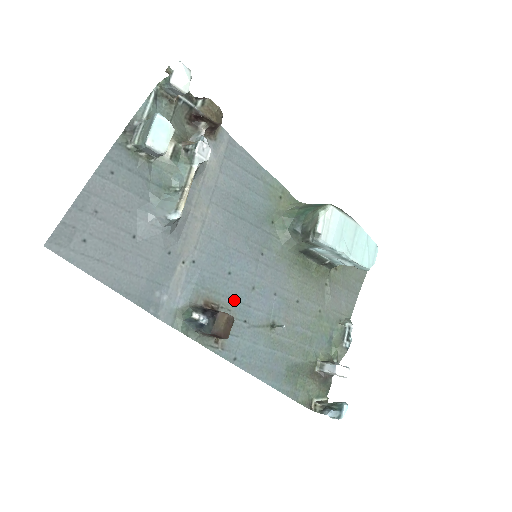
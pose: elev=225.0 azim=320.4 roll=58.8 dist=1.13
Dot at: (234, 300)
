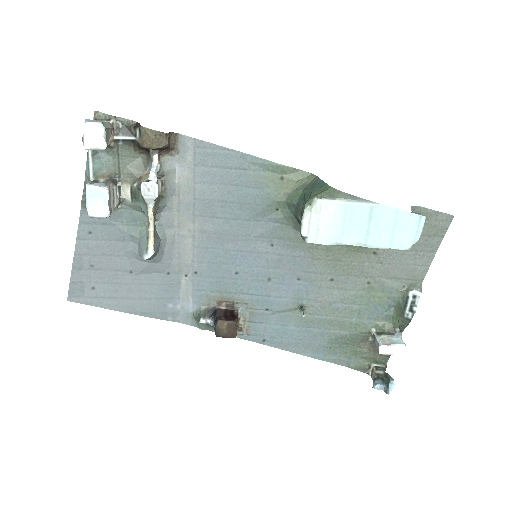
Dot at: (249, 294)
